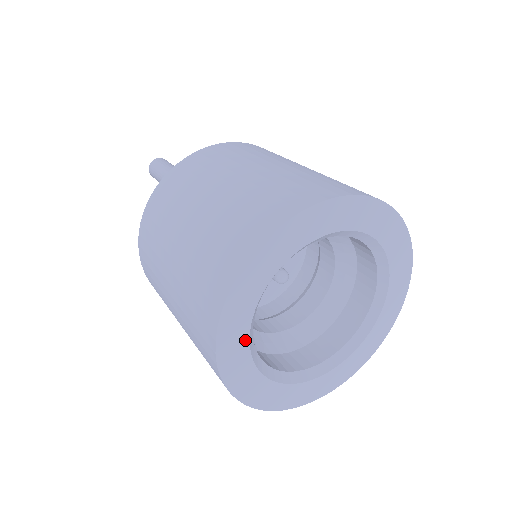
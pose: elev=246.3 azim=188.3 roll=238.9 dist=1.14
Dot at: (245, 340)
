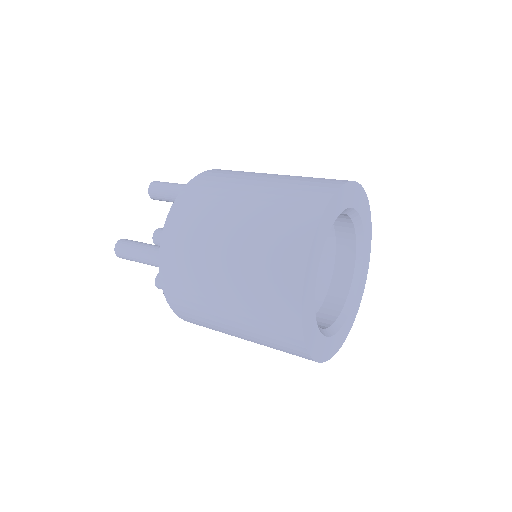
Dot at: (322, 247)
